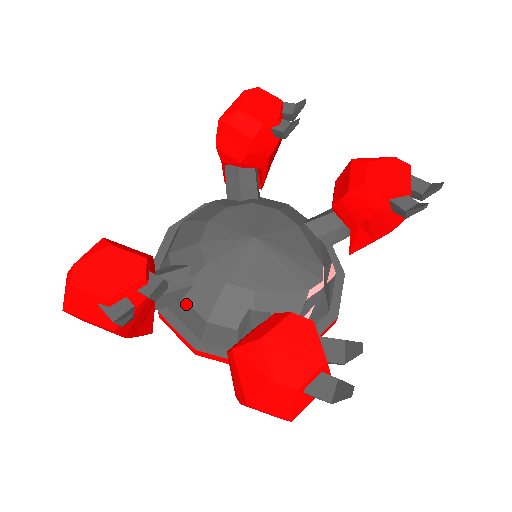
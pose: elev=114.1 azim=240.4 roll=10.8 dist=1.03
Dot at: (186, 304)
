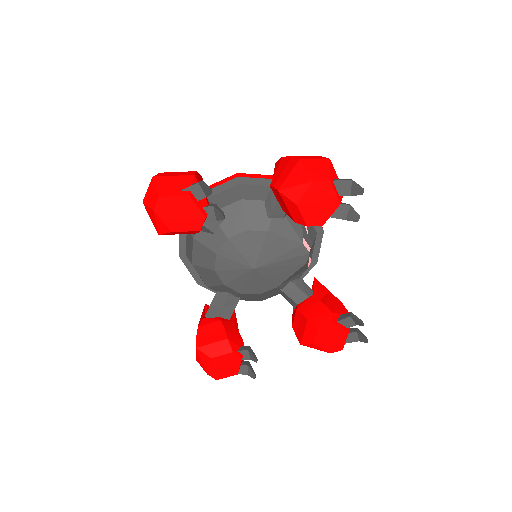
Dot at: occluded
